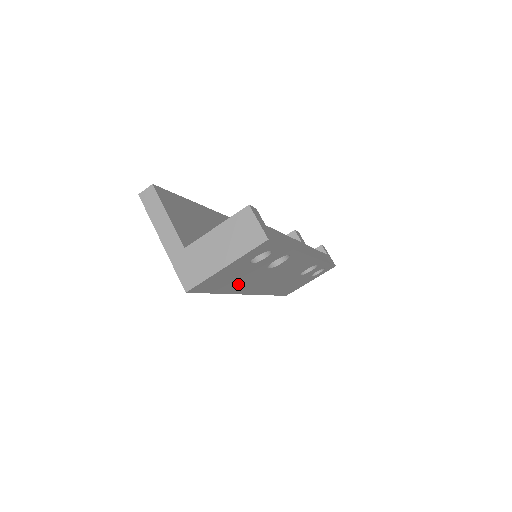
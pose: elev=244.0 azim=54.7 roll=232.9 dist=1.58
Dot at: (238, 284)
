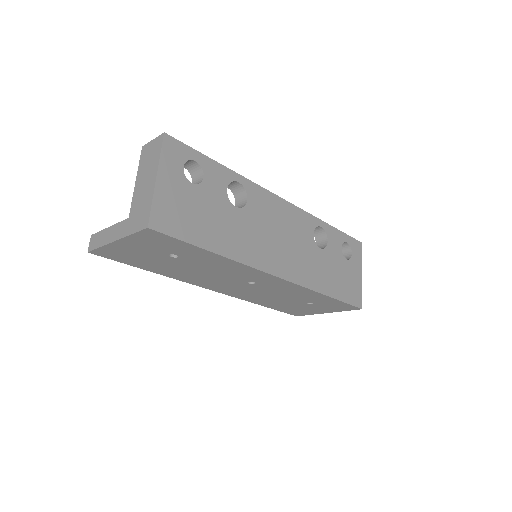
Dot at: (225, 237)
